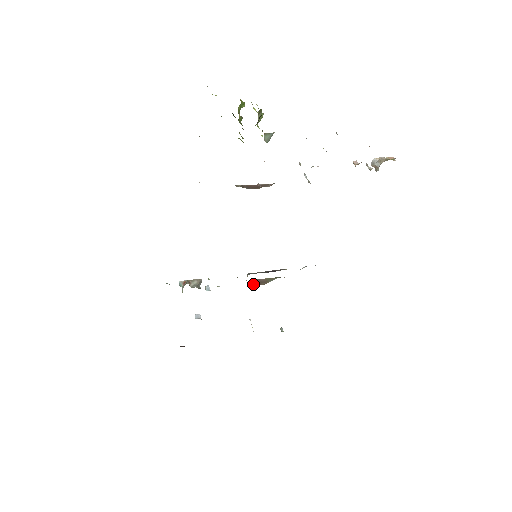
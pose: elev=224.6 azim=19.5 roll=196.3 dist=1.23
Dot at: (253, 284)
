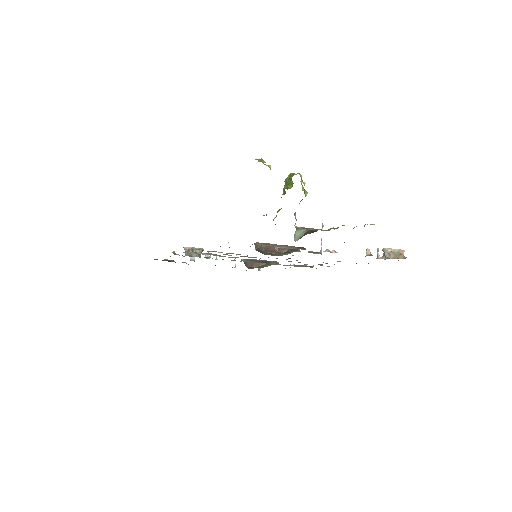
Dot at: (246, 264)
